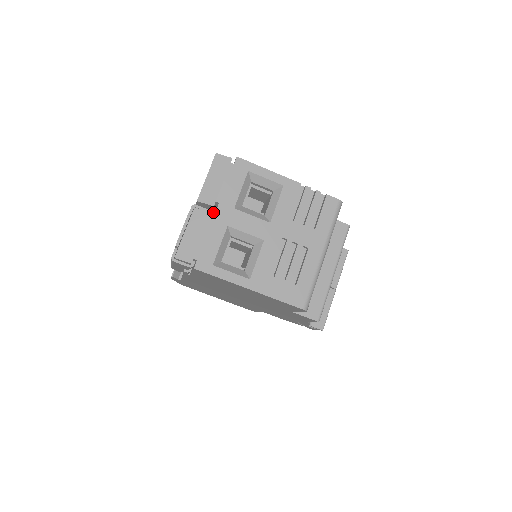
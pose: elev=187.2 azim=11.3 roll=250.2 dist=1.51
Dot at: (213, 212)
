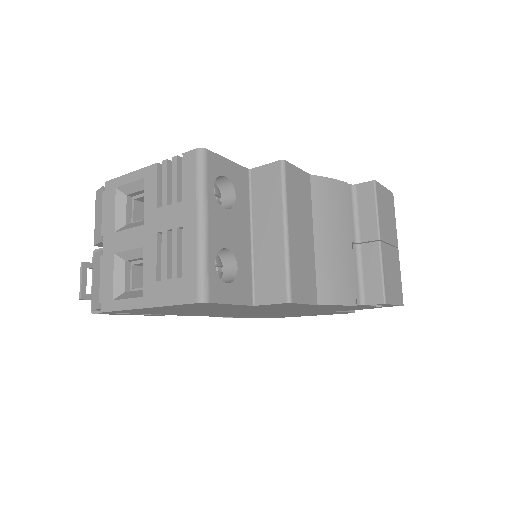
Dot at: occluded
